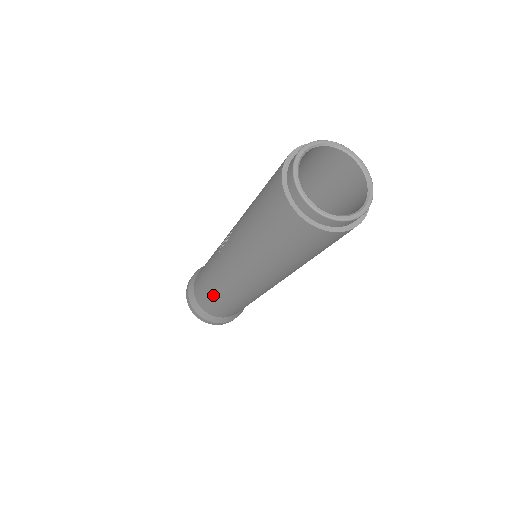
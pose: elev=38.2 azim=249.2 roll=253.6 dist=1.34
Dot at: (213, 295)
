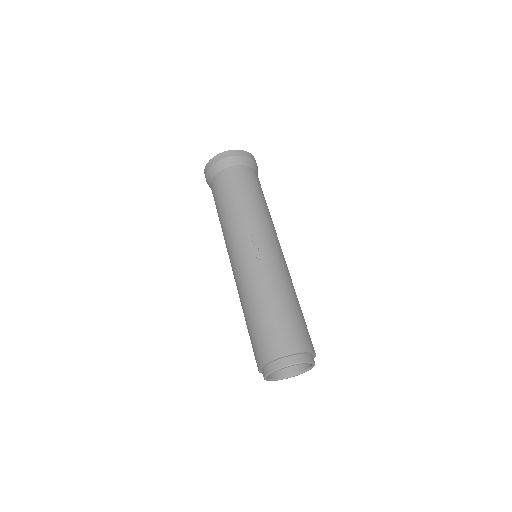
Dot at: (221, 212)
